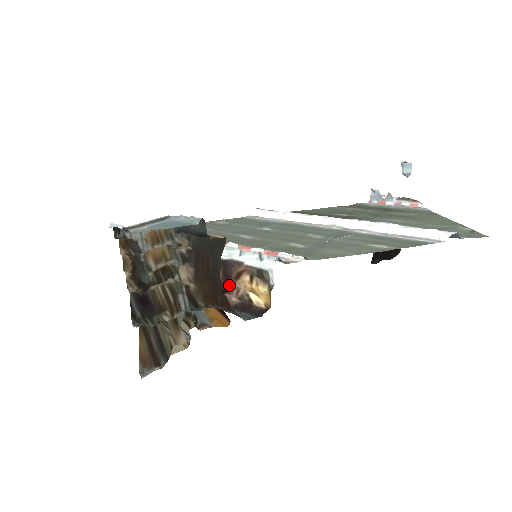
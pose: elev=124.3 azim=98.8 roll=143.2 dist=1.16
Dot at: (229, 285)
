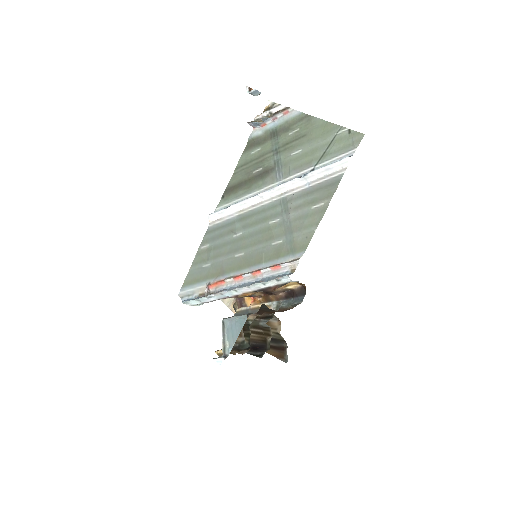
Dot at: occluded
